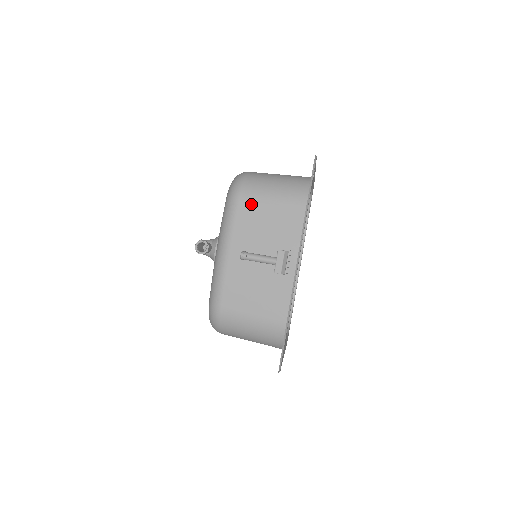
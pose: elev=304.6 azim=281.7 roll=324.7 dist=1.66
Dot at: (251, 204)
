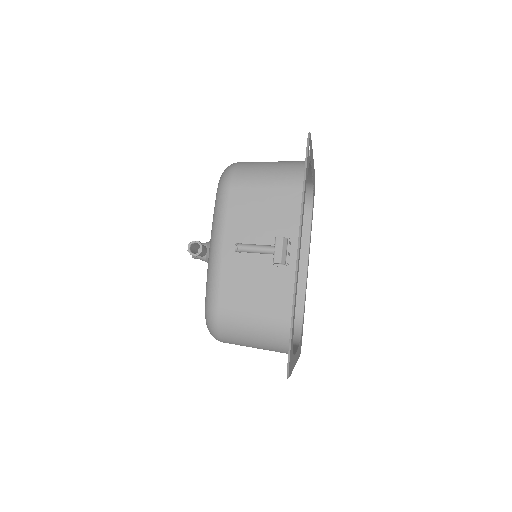
Dot at: (243, 192)
